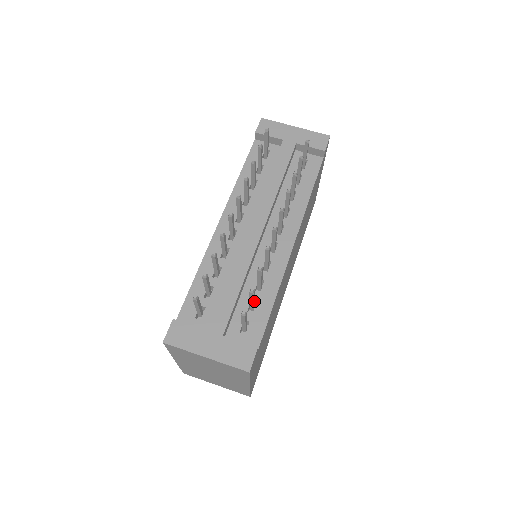
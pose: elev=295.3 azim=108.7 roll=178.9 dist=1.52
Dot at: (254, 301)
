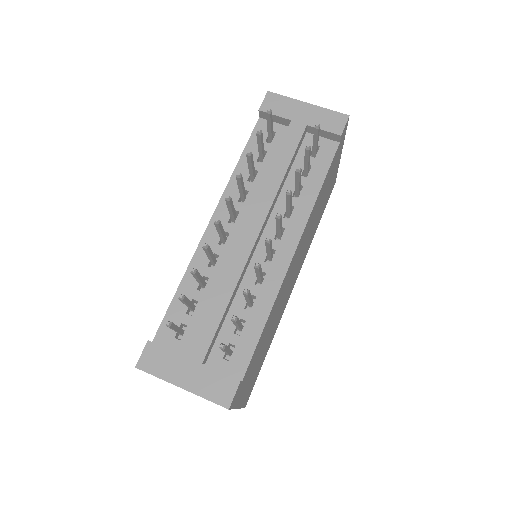
Dot at: (240, 324)
